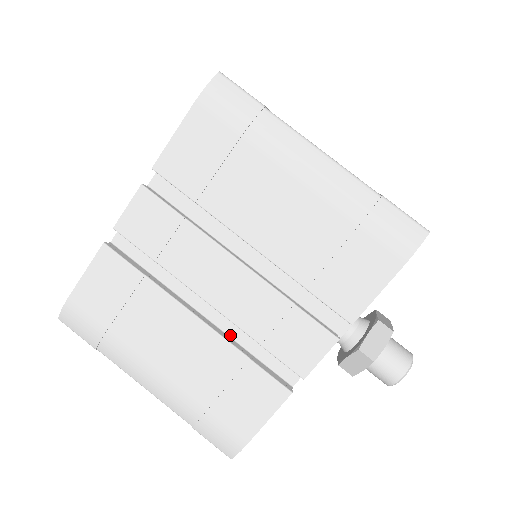
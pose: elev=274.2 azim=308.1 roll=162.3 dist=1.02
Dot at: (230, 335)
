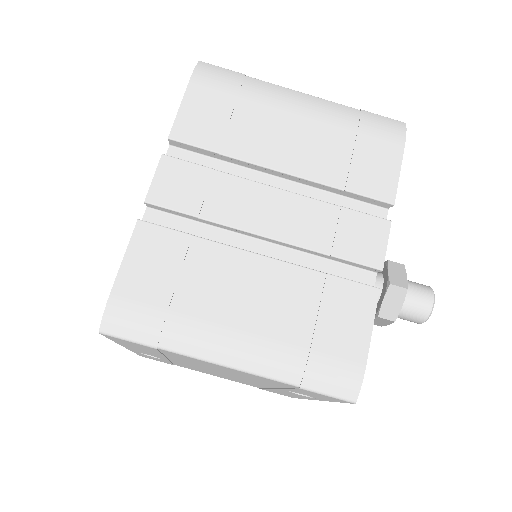
Dot at: occluded
